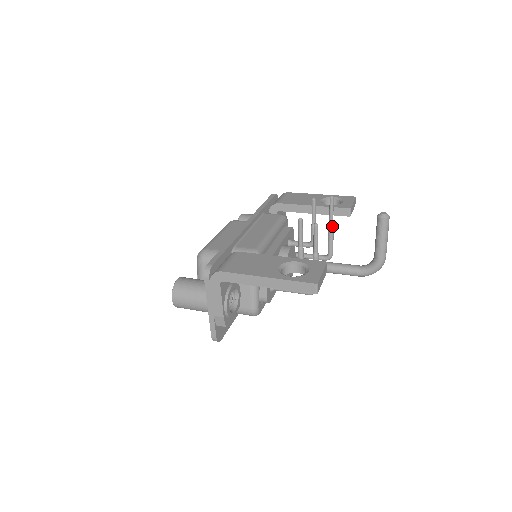
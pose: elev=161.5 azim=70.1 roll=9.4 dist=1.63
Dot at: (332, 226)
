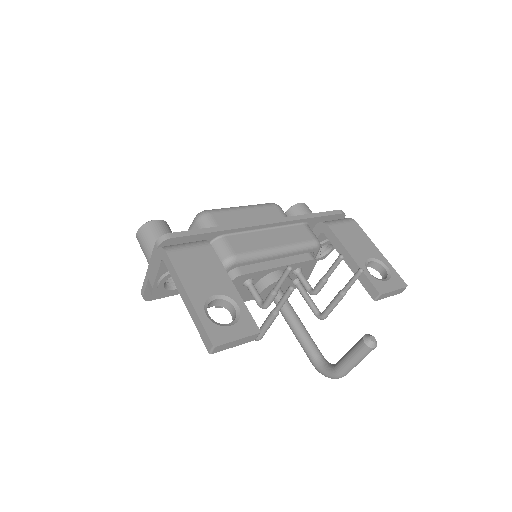
Dot at: (342, 295)
